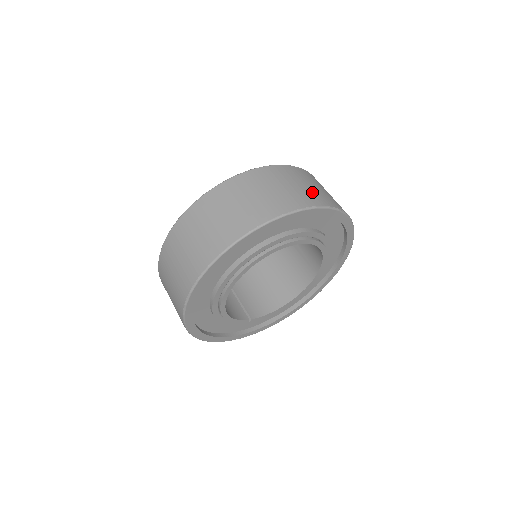
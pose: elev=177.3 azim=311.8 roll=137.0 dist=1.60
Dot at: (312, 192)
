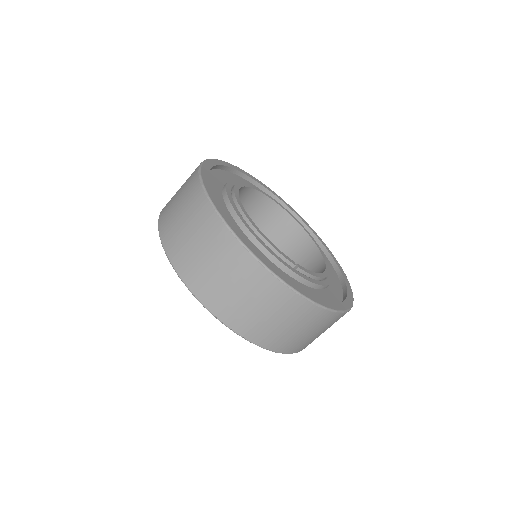
Dot at: occluded
